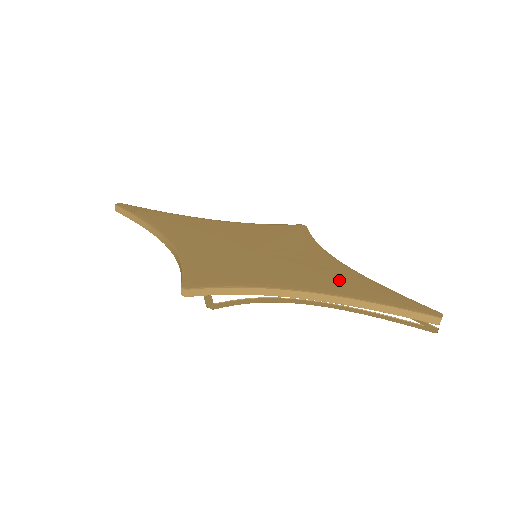
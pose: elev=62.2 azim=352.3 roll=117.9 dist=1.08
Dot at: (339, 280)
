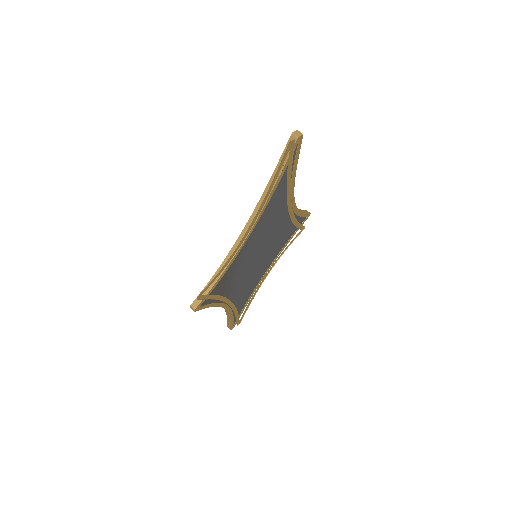
Dot at: occluded
